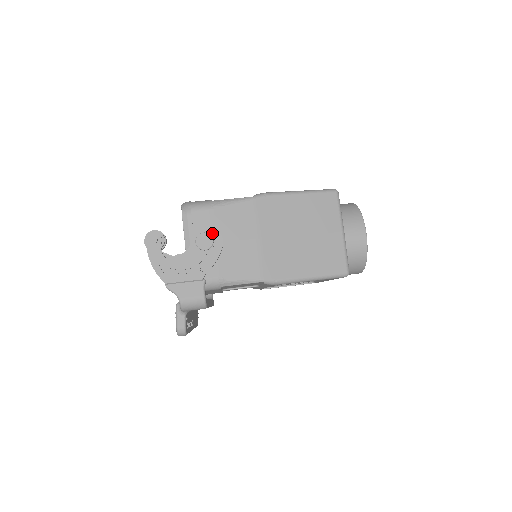
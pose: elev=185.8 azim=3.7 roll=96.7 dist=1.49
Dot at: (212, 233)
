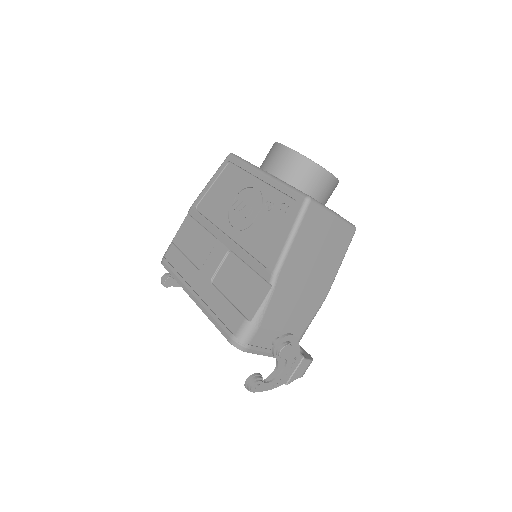
Dot at: (283, 342)
